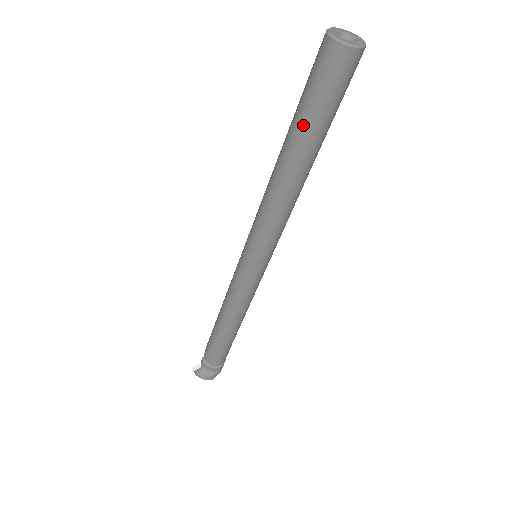
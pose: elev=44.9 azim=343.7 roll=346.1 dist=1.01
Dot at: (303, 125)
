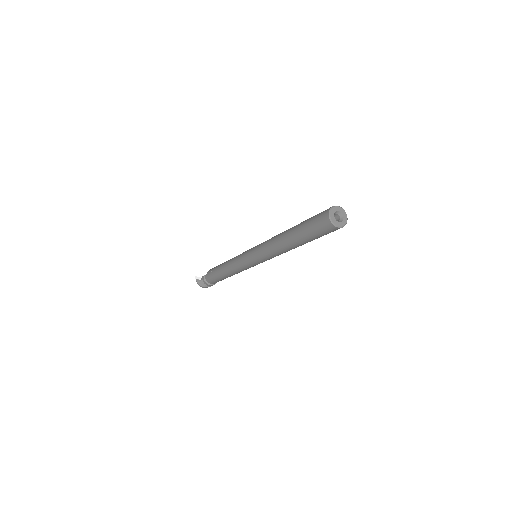
Dot at: (302, 234)
